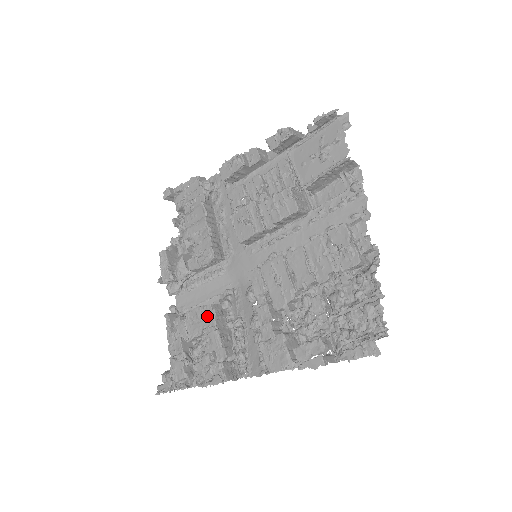
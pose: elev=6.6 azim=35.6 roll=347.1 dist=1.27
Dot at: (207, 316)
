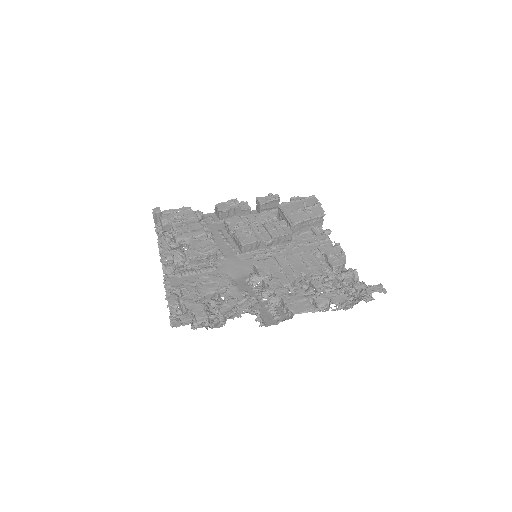
Dot at: (222, 280)
